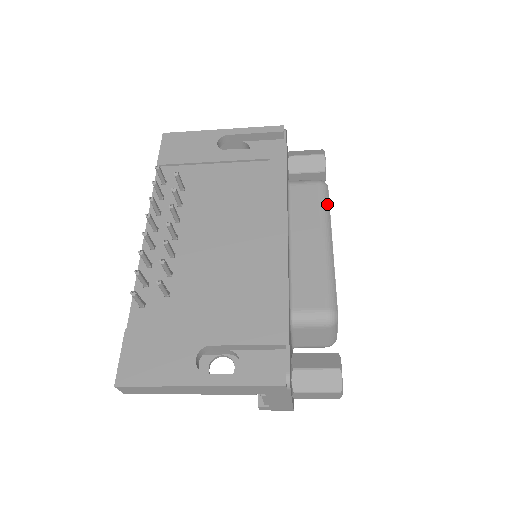
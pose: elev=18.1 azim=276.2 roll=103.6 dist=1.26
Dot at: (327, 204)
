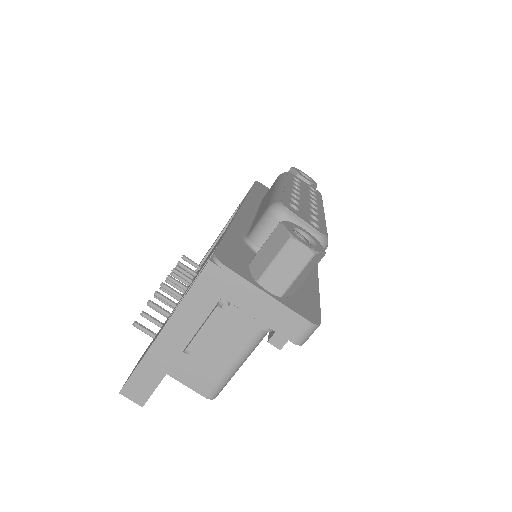
Dot at: (283, 176)
